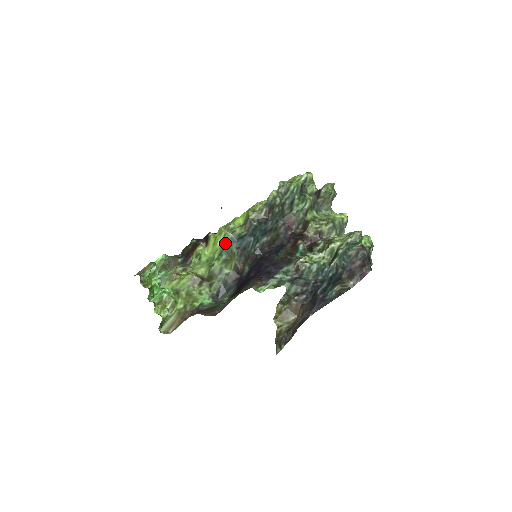
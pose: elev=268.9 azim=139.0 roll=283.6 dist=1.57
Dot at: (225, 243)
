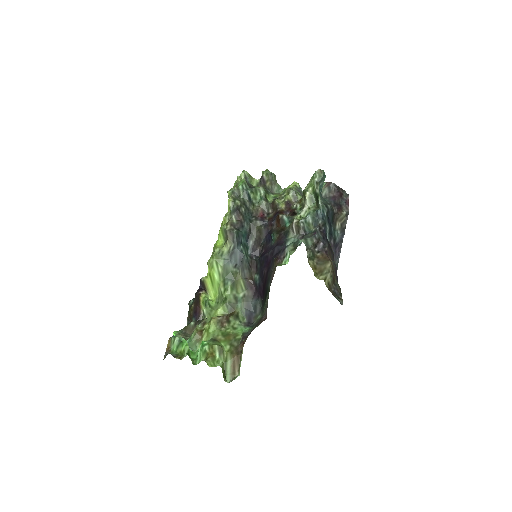
Dot at: (222, 270)
